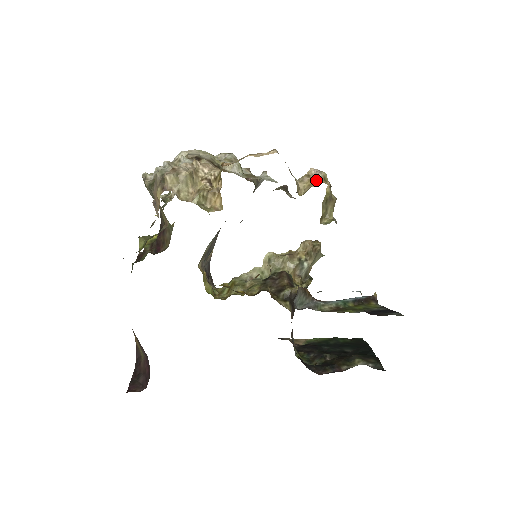
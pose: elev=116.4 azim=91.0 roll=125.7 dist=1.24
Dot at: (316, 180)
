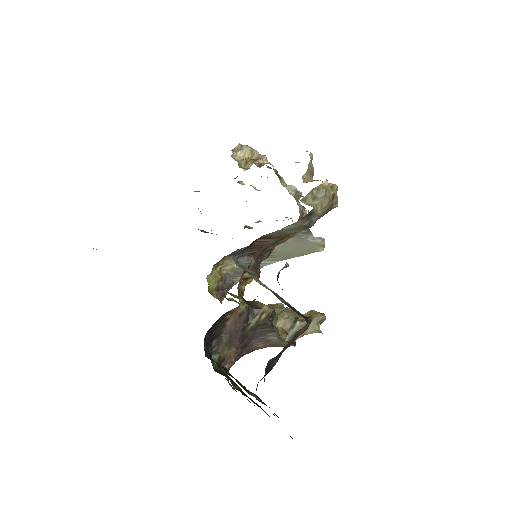
Dot at: occluded
